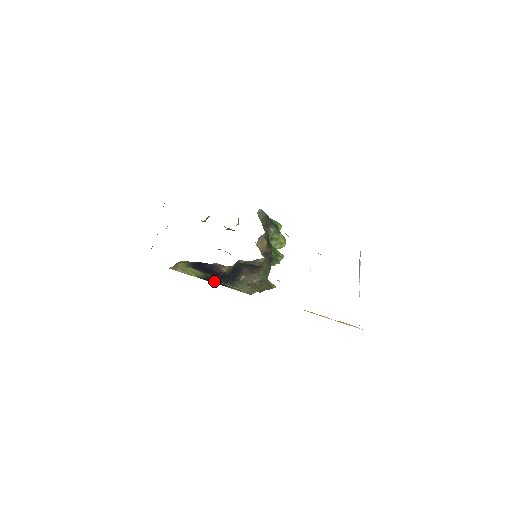
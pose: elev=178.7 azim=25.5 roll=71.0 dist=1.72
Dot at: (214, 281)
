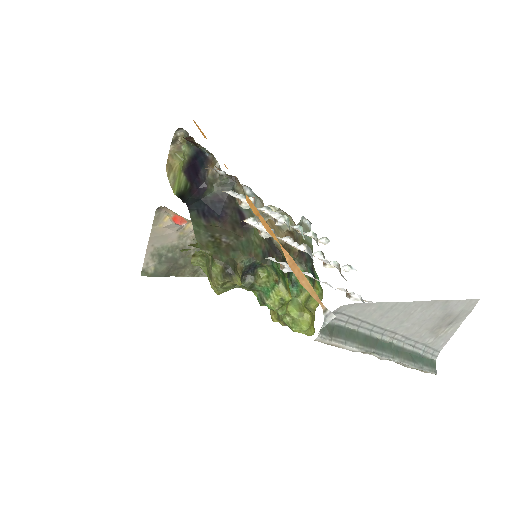
Dot at: (185, 199)
